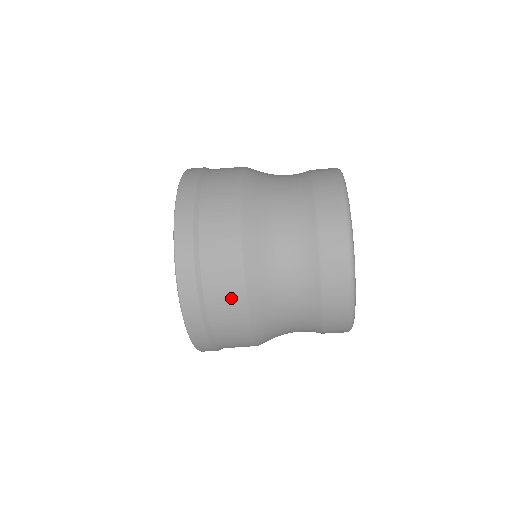
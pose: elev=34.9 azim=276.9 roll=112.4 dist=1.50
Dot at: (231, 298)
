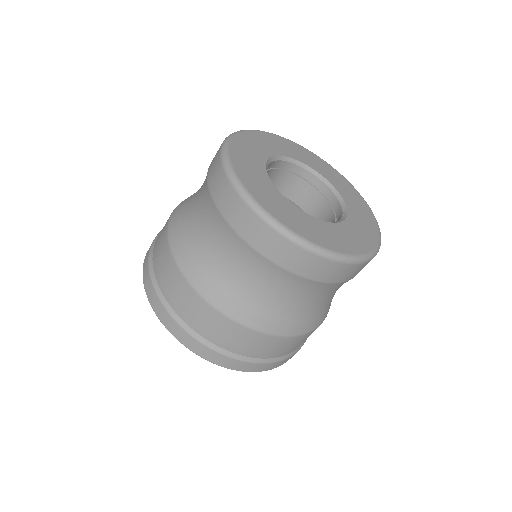
Dot at: (233, 333)
